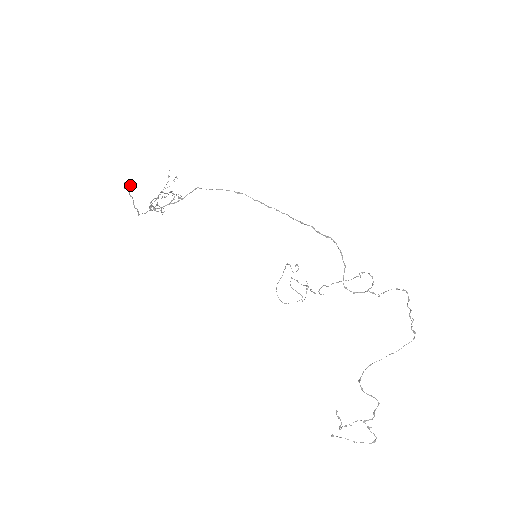
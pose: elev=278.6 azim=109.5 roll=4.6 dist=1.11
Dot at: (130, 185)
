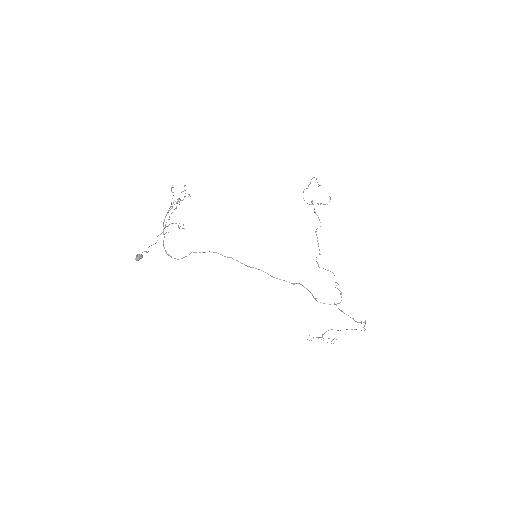
Dot at: occluded
